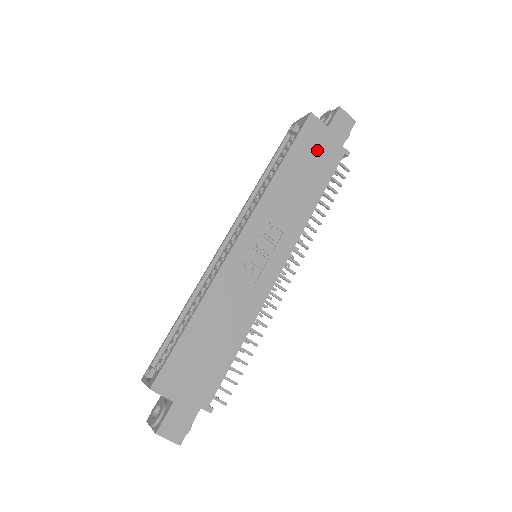
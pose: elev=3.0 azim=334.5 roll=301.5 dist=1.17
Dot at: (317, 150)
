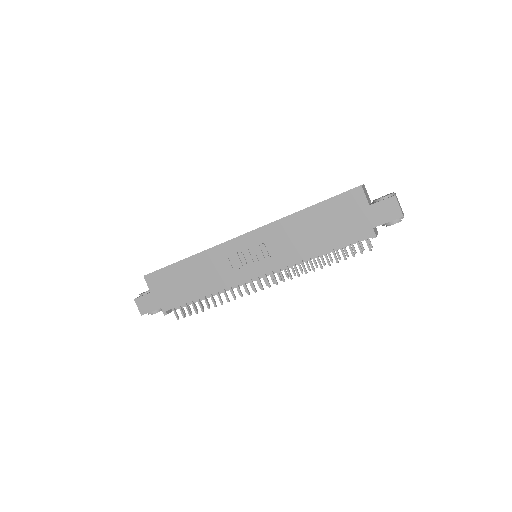
Dot at: (345, 217)
